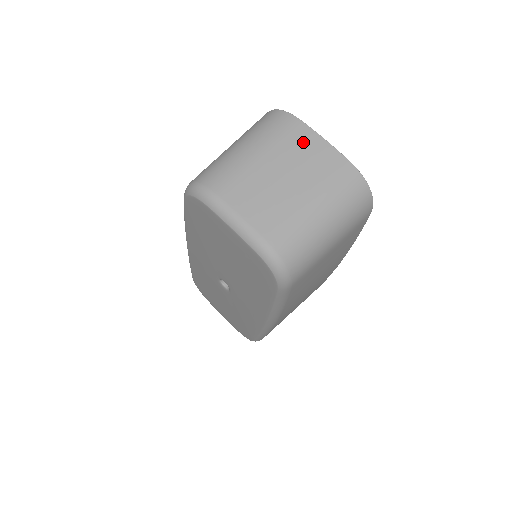
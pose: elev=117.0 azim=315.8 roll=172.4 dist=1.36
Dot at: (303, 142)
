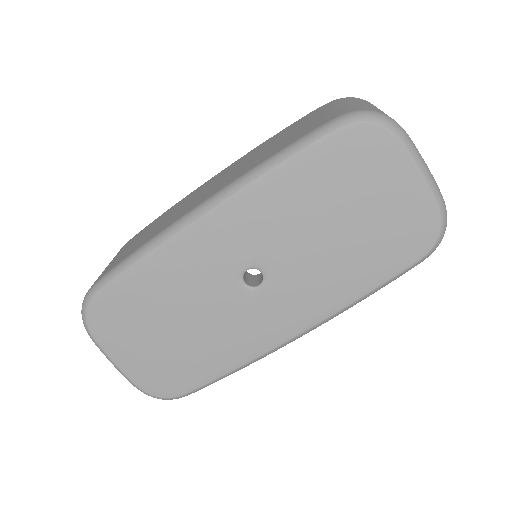
Dot at: occluded
